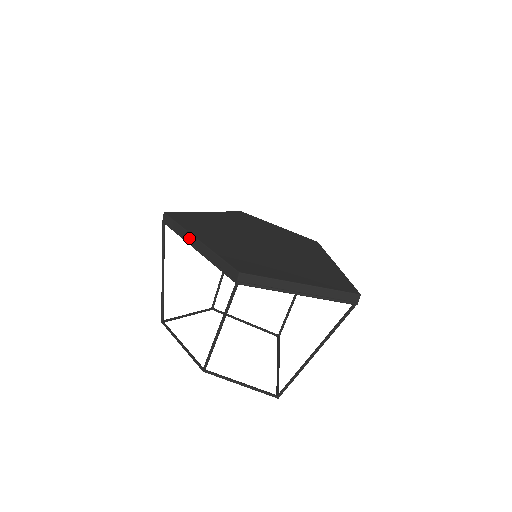
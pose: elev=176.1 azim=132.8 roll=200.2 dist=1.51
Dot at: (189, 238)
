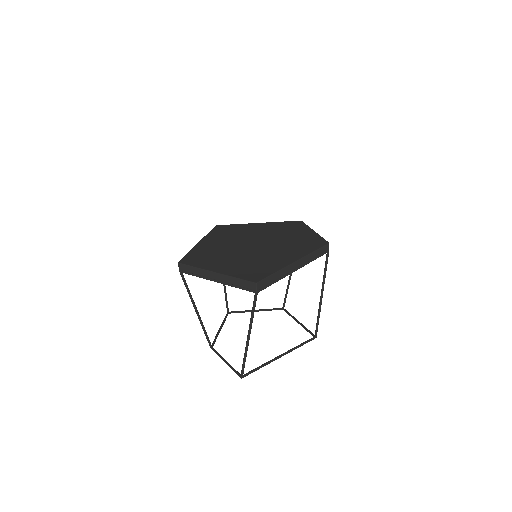
Dot at: occluded
